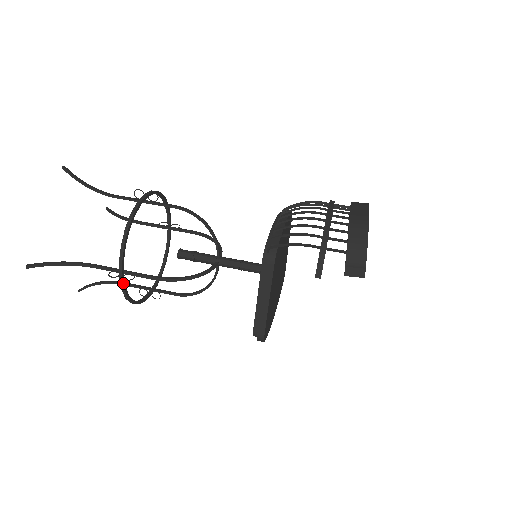
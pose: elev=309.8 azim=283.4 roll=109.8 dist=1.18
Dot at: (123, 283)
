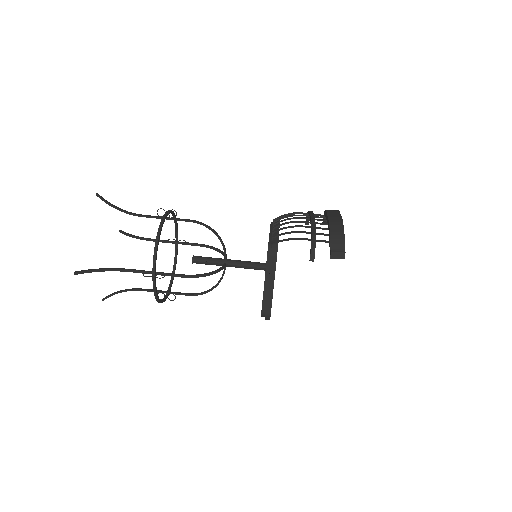
Dot at: (155, 282)
